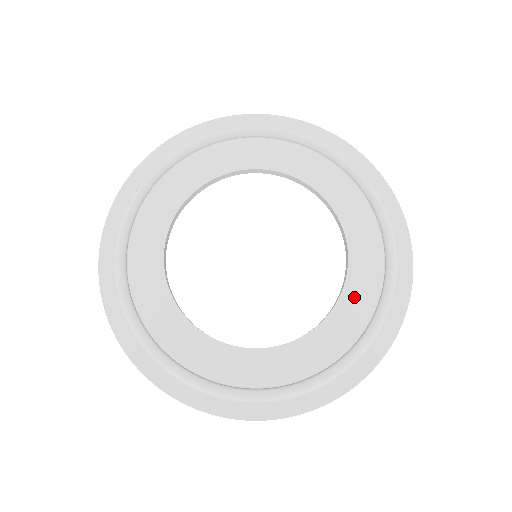
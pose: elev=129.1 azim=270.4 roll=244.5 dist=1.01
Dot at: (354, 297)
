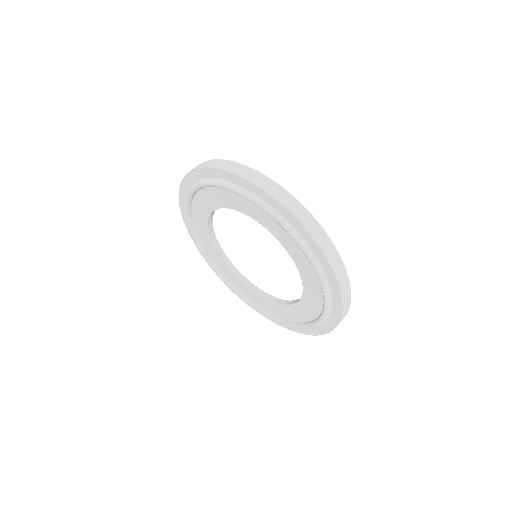
Dot at: (275, 307)
